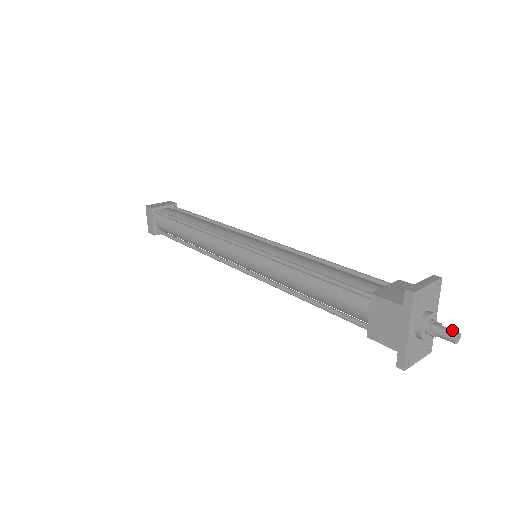
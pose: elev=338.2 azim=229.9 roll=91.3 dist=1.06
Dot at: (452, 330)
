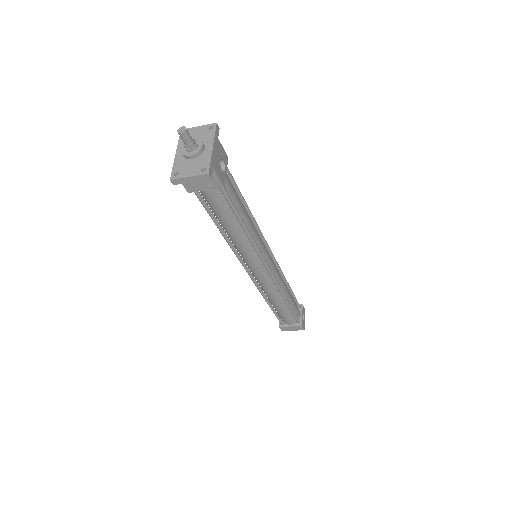
Dot at: (185, 130)
